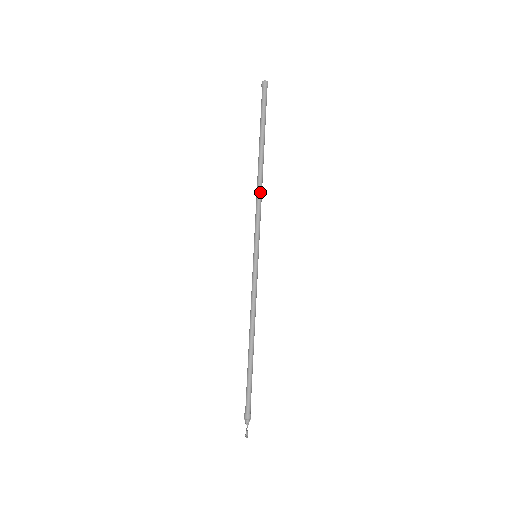
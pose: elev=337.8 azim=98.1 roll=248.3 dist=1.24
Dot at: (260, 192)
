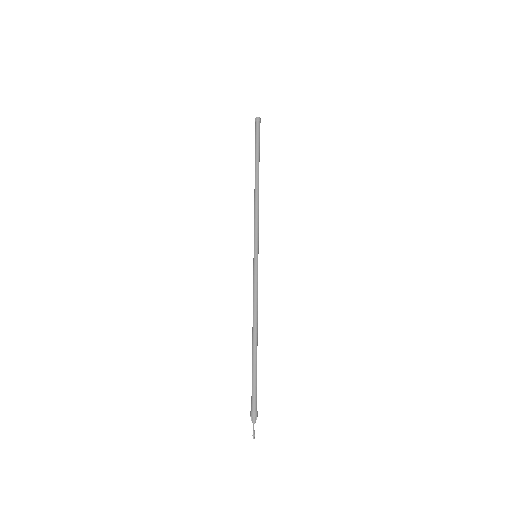
Dot at: (258, 201)
